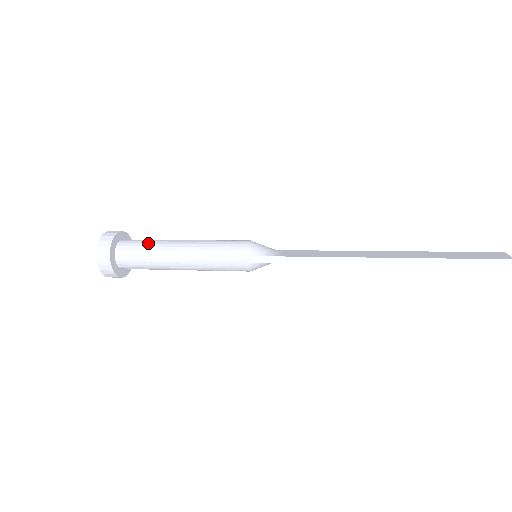
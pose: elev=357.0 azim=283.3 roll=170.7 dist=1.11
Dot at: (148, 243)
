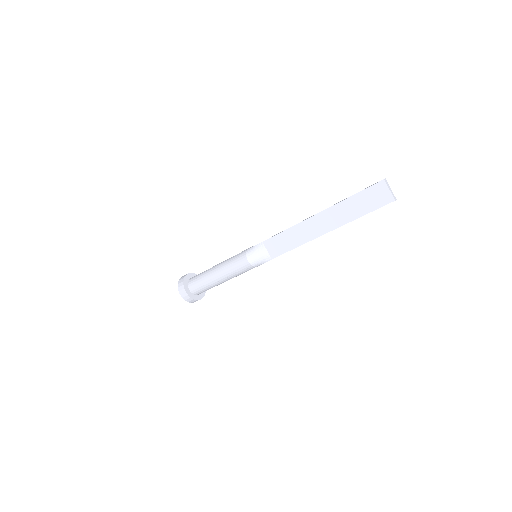
Dot at: occluded
